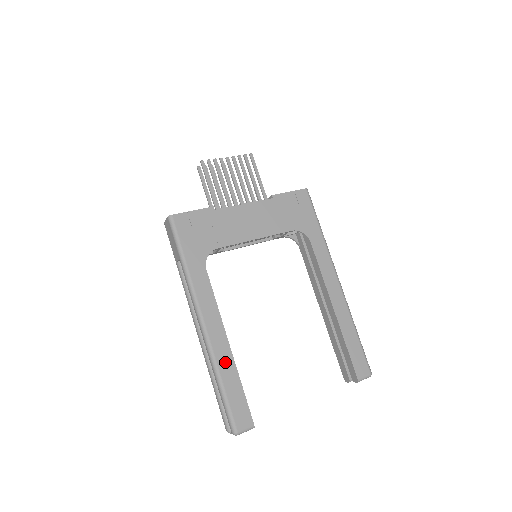
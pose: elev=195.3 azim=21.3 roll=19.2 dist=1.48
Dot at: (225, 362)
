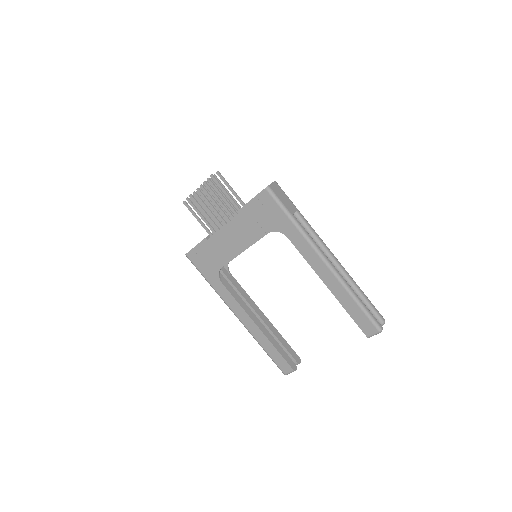
Dot at: (260, 337)
